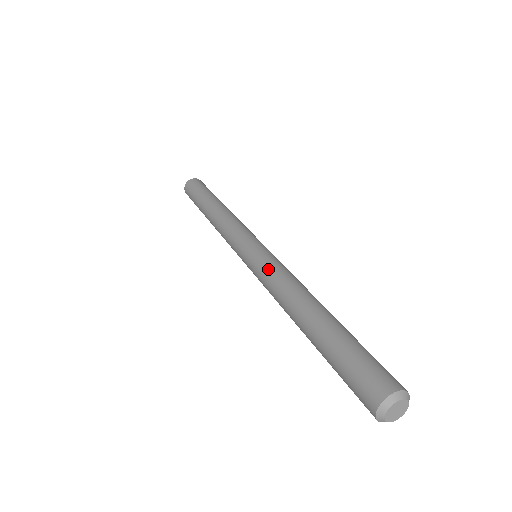
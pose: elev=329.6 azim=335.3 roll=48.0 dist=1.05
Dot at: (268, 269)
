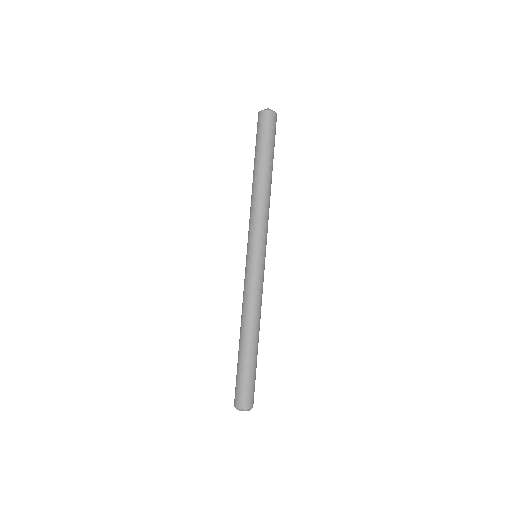
Dot at: (244, 286)
